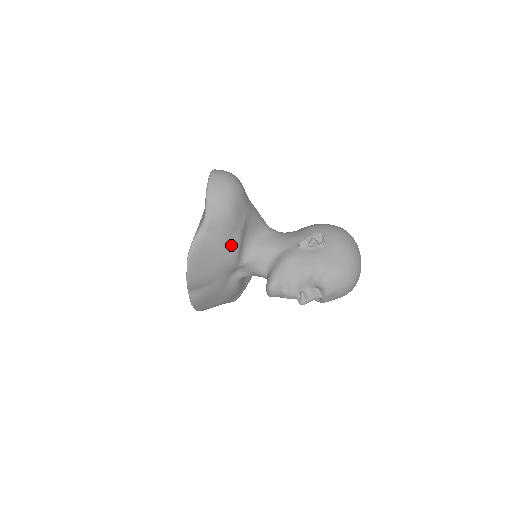
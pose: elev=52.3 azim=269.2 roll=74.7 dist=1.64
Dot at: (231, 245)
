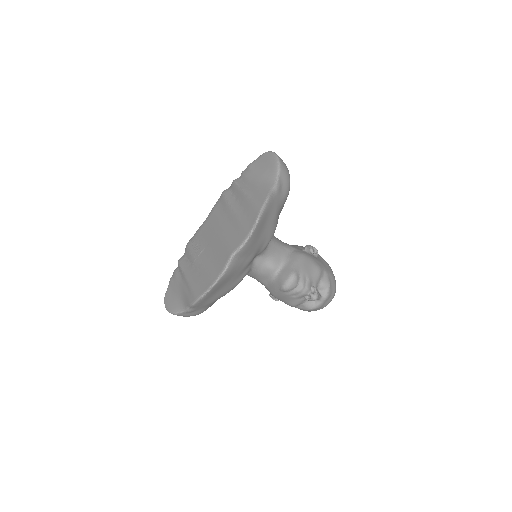
Dot at: (277, 222)
